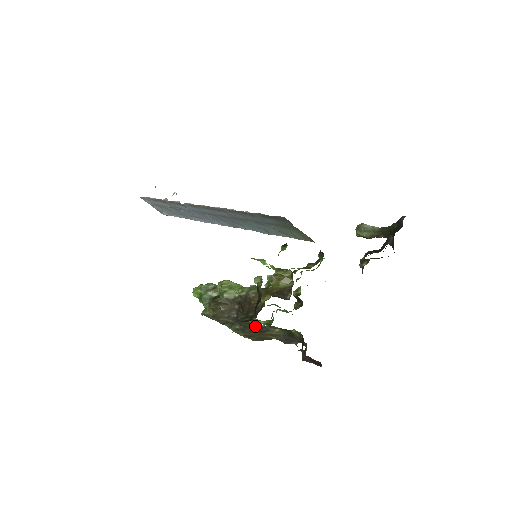
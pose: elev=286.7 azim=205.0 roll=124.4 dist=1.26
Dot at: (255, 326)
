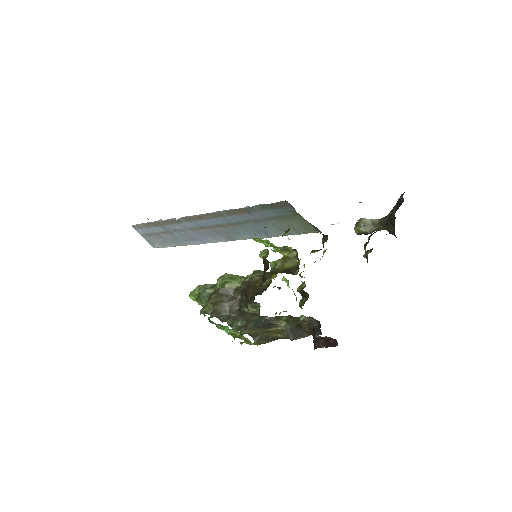
Dot at: (259, 319)
